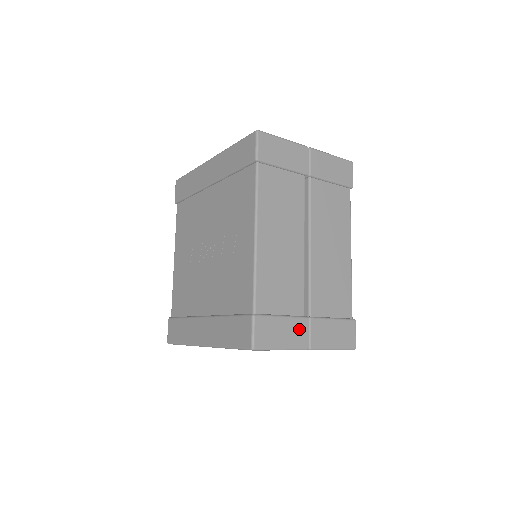
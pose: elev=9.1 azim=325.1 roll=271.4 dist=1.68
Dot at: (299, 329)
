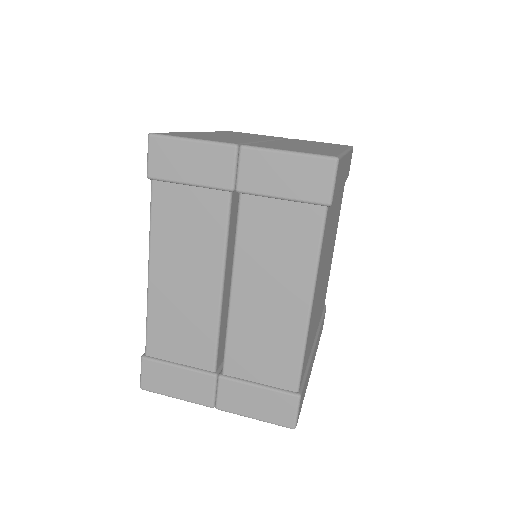
Dot at: (201, 384)
